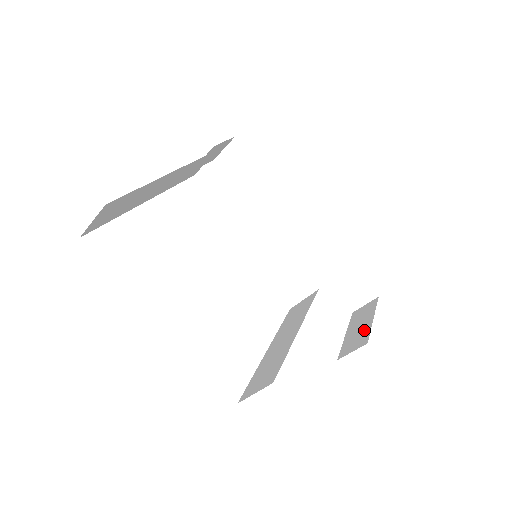
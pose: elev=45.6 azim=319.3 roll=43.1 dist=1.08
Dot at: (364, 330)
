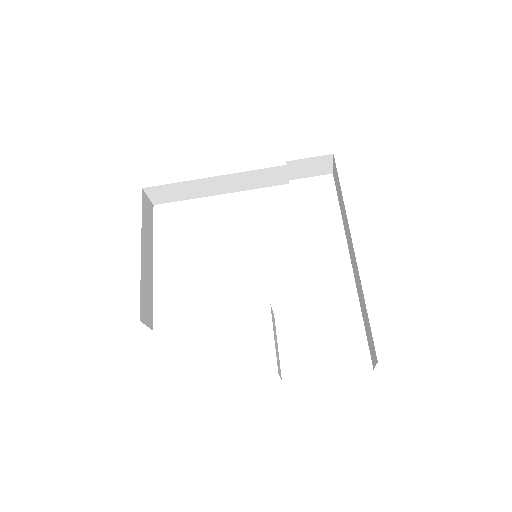
Dot at: occluded
